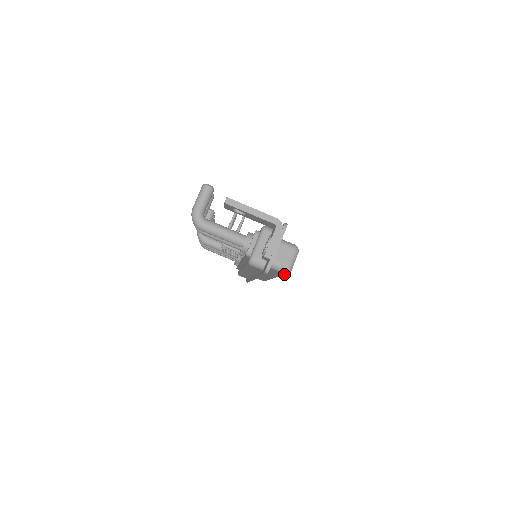
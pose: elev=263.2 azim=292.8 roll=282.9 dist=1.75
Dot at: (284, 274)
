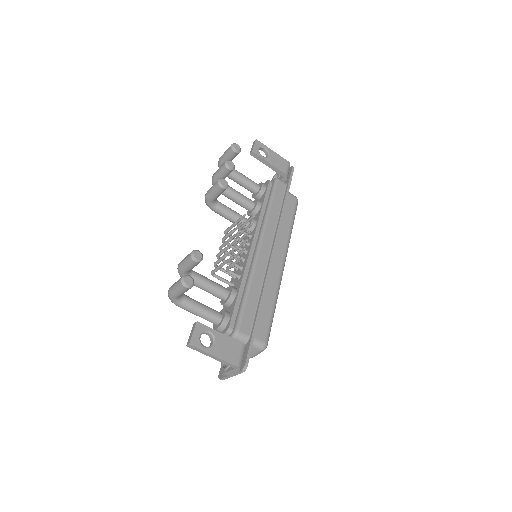
Dot at: occluded
